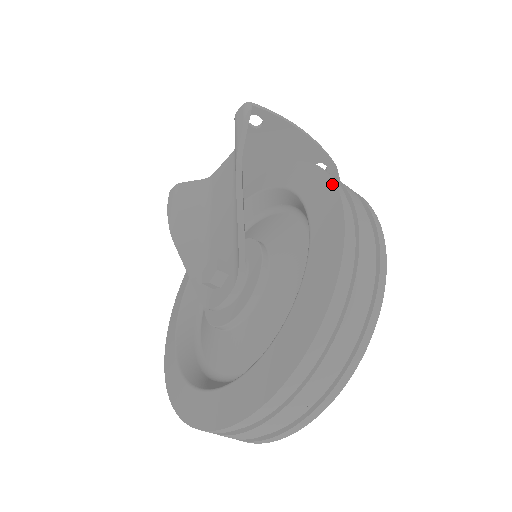
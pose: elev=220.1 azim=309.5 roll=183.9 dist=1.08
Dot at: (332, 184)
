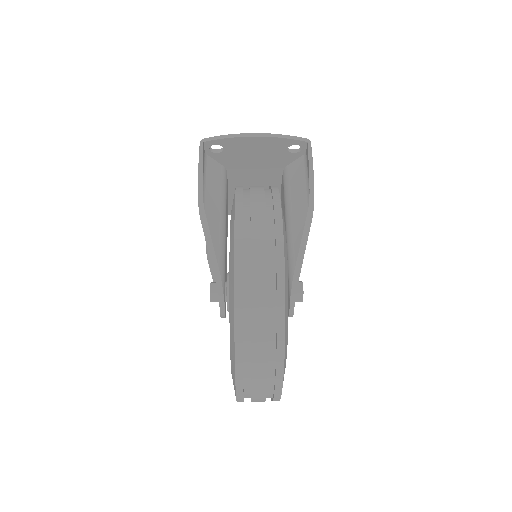
Dot at: (234, 223)
